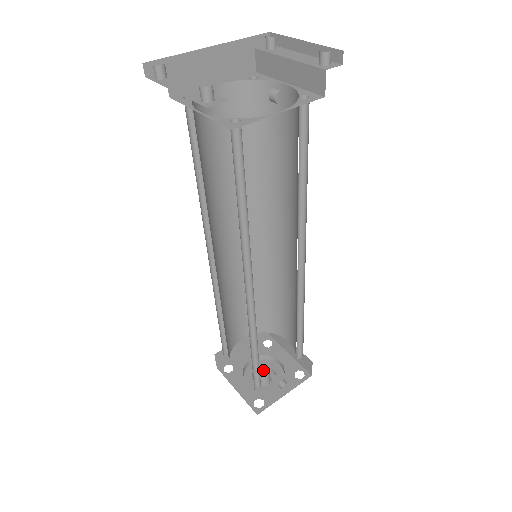
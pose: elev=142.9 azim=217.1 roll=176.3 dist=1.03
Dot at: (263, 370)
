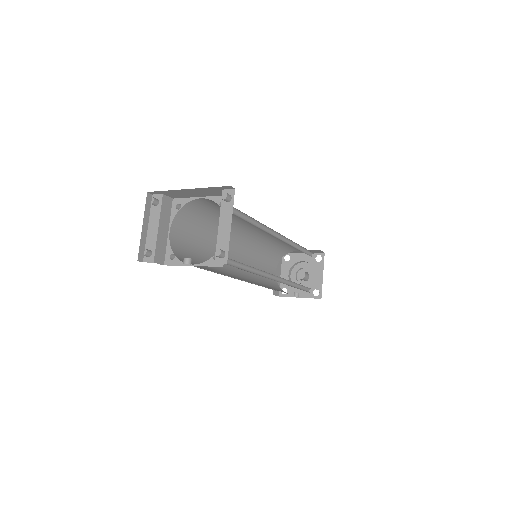
Dot at: (302, 274)
